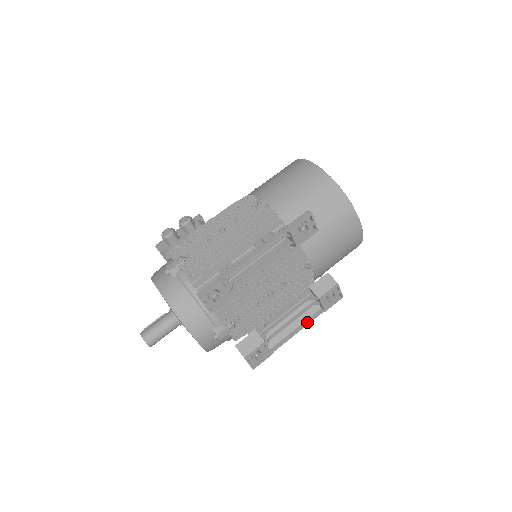
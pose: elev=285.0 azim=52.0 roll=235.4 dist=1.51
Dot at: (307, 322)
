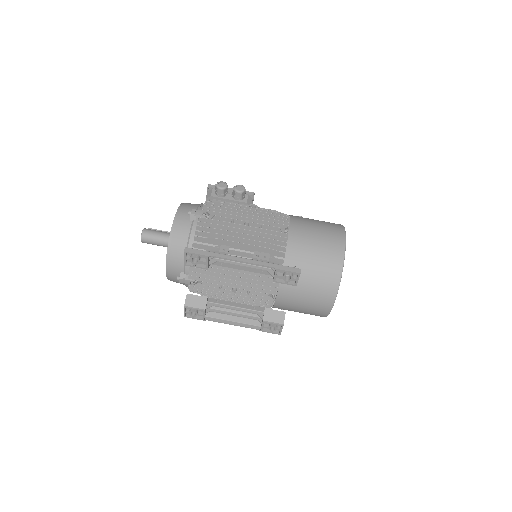
Dot at: (243, 325)
